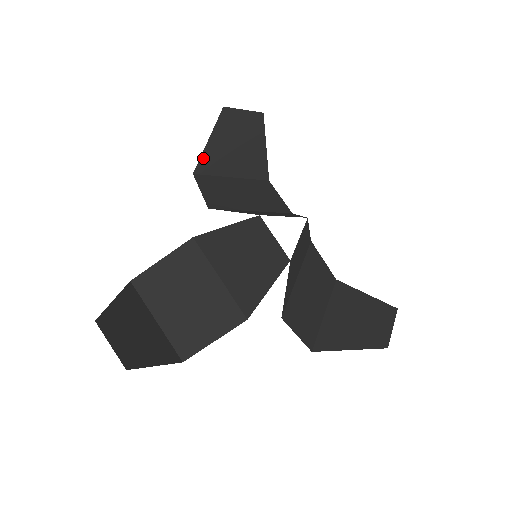
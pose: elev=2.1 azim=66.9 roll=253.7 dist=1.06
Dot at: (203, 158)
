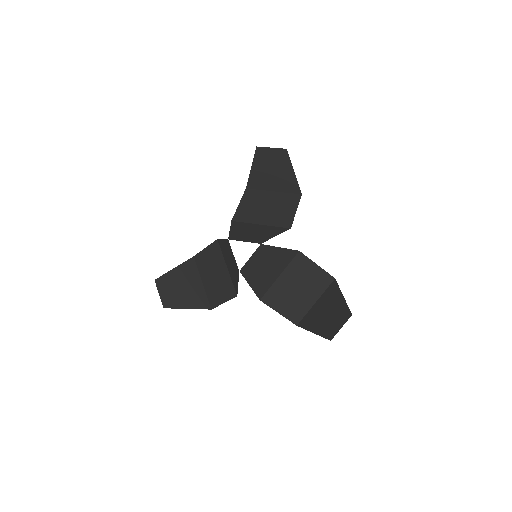
Dot at: (250, 179)
